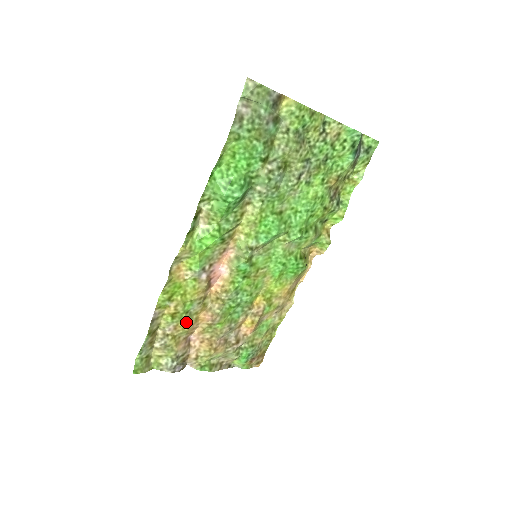
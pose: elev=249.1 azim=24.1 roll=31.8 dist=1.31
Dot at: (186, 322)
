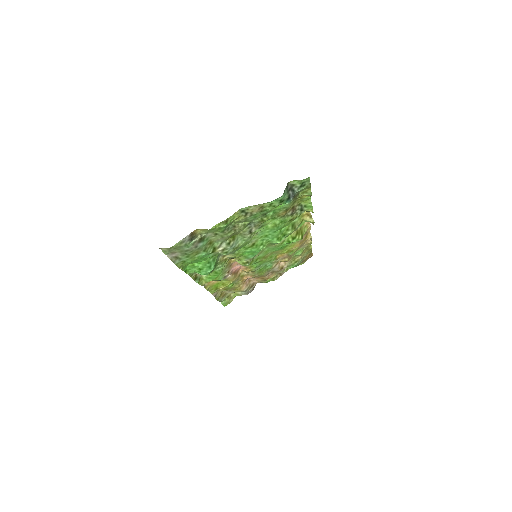
Dot at: (236, 286)
